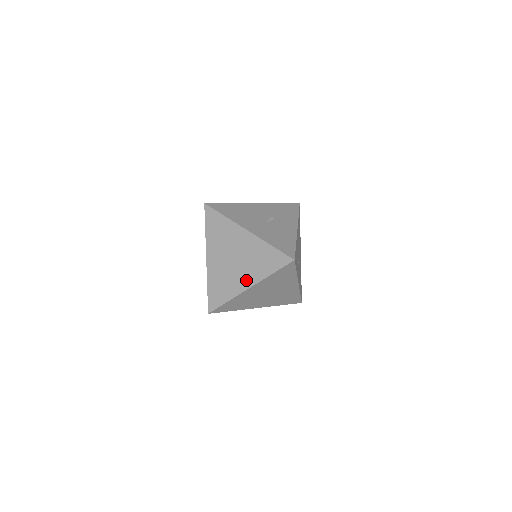
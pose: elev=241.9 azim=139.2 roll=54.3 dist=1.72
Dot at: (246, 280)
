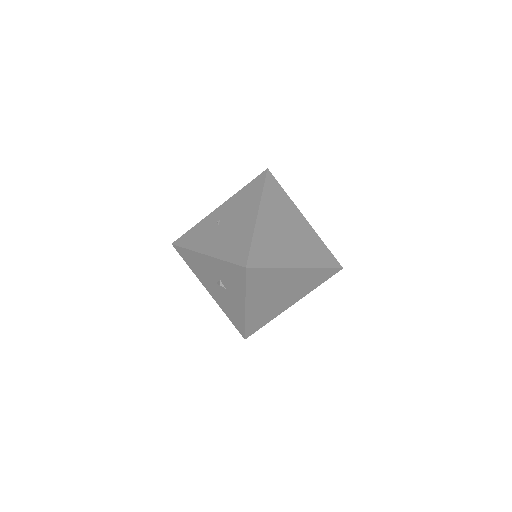
Dot at: (298, 259)
